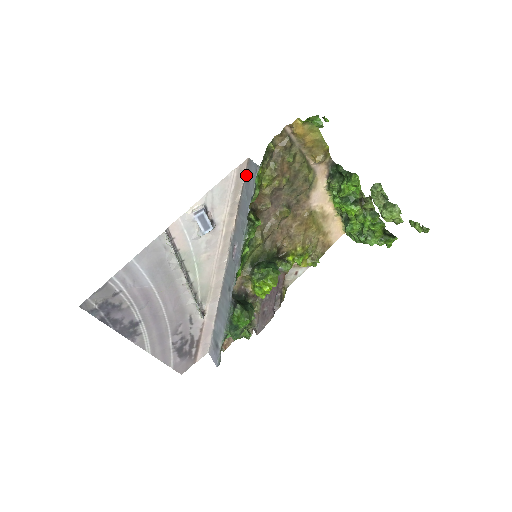
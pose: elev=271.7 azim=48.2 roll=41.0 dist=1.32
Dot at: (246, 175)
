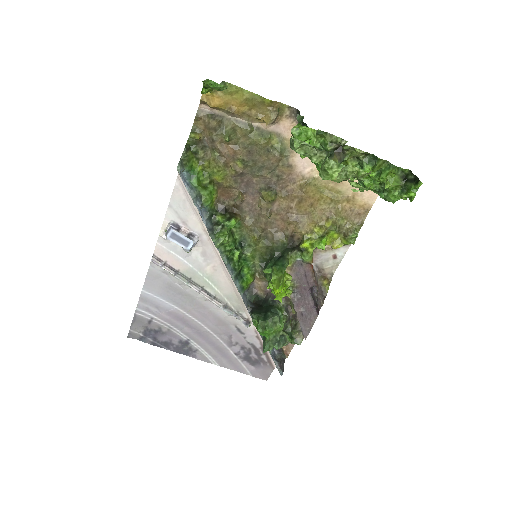
Dot at: occluded
